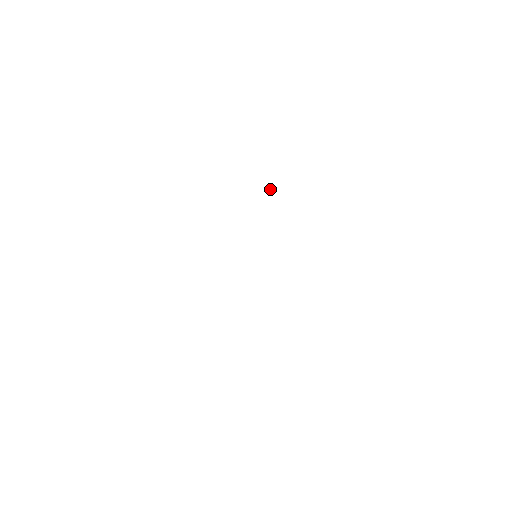
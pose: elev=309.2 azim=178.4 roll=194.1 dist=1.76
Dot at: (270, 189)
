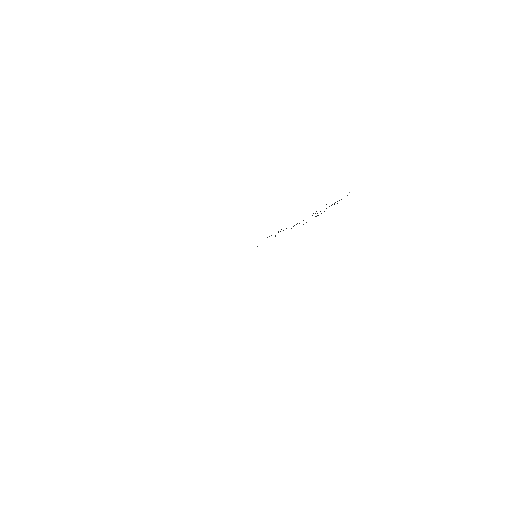
Dot at: (316, 211)
